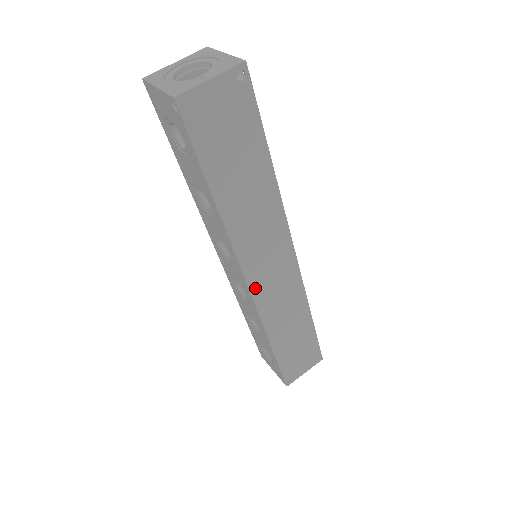
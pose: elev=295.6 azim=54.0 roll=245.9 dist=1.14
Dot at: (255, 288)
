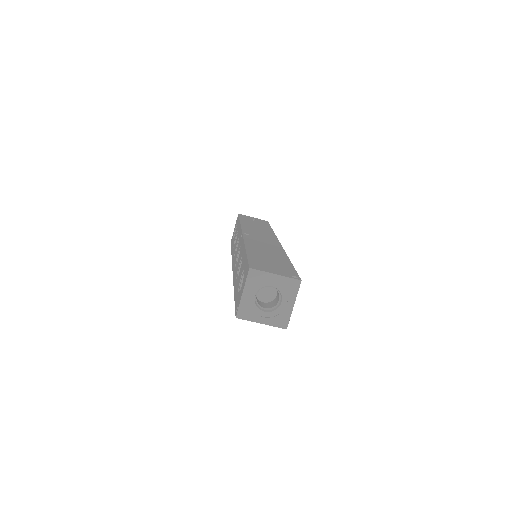
Dot at: occluded
